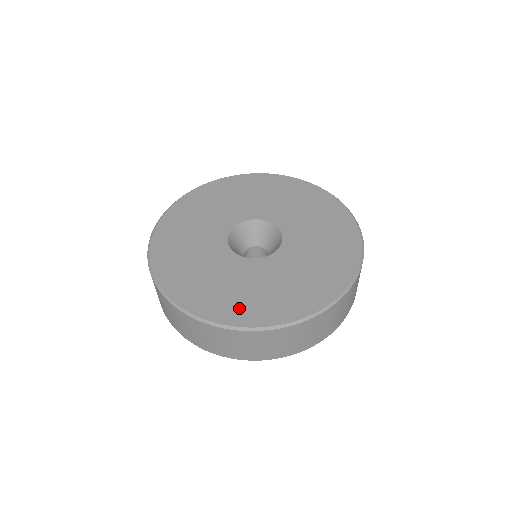
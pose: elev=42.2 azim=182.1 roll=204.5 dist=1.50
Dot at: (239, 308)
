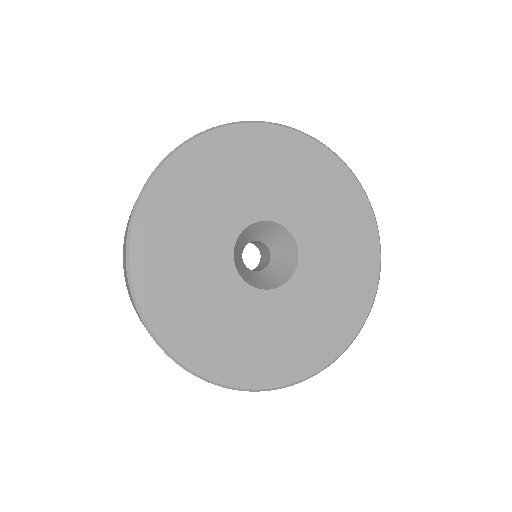
Dot at: (339, 325)
